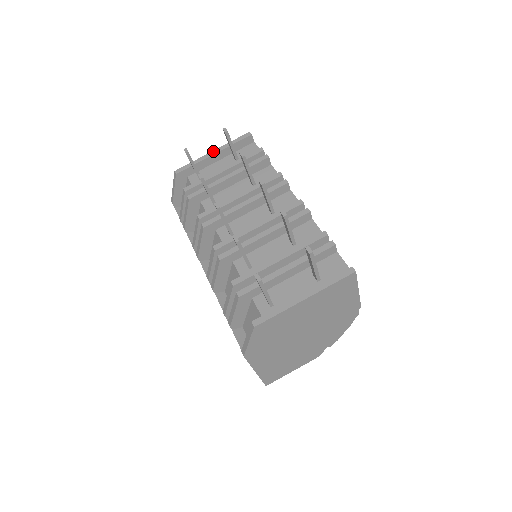
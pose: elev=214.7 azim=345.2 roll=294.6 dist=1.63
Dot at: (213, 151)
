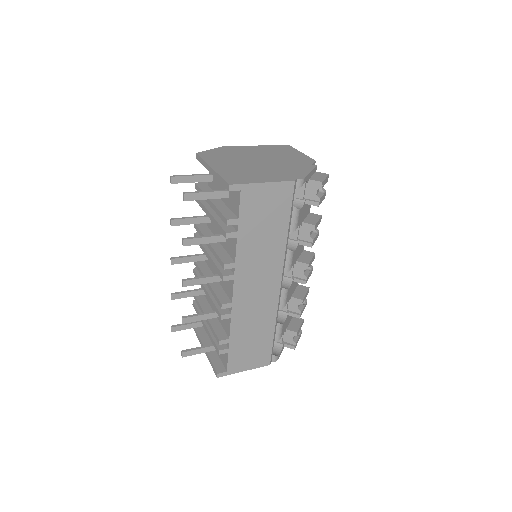
Dot at: (211, 169)
